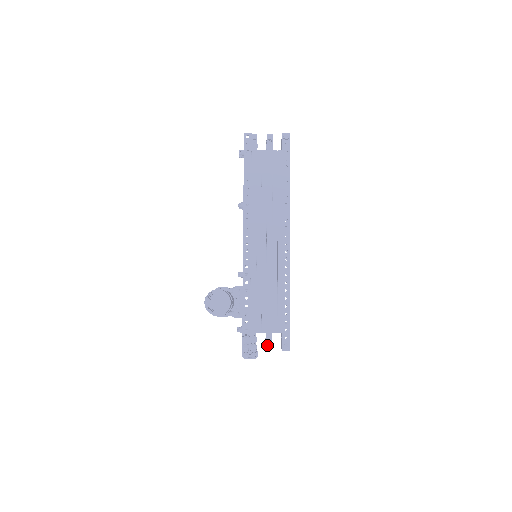
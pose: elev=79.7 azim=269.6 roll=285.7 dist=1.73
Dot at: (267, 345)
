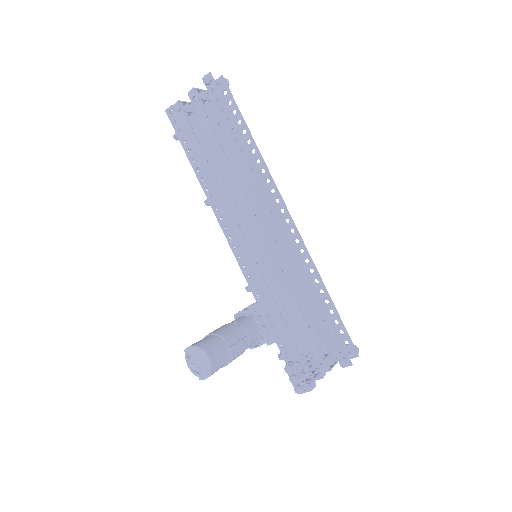
Dot at: (320, 367)
